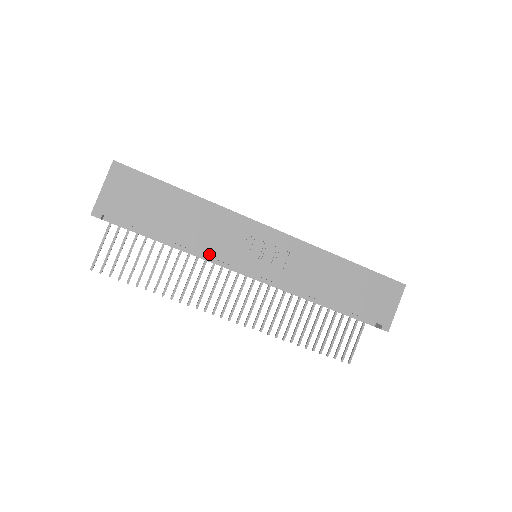
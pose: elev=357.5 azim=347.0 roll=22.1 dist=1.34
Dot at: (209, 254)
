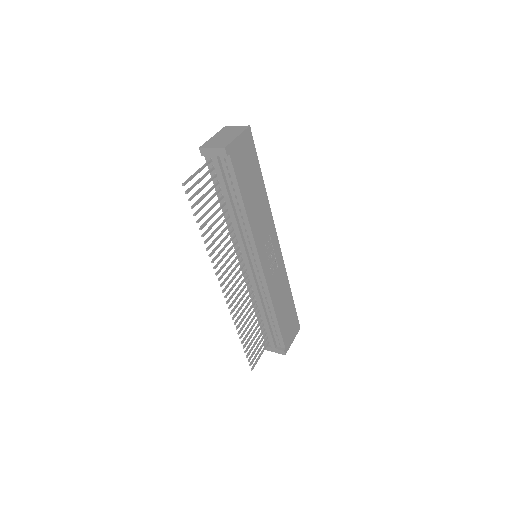
Dot at: (254, 234)
